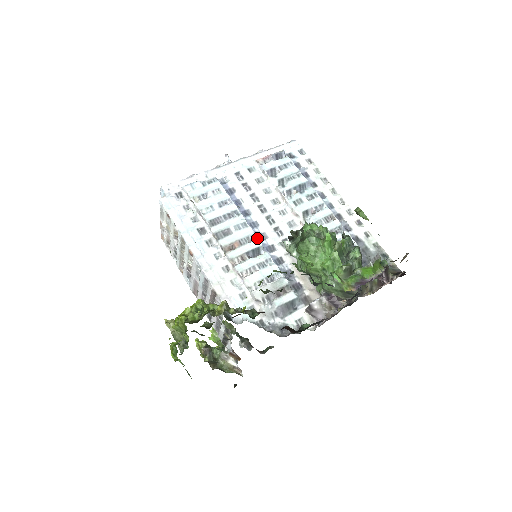
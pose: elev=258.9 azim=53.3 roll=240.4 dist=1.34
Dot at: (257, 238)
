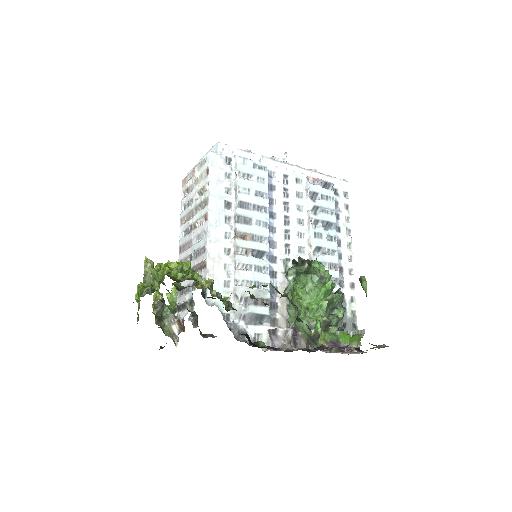
Dot at: (268, 243)
